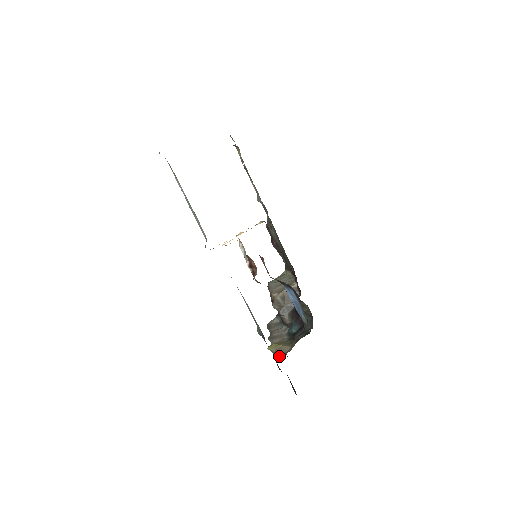
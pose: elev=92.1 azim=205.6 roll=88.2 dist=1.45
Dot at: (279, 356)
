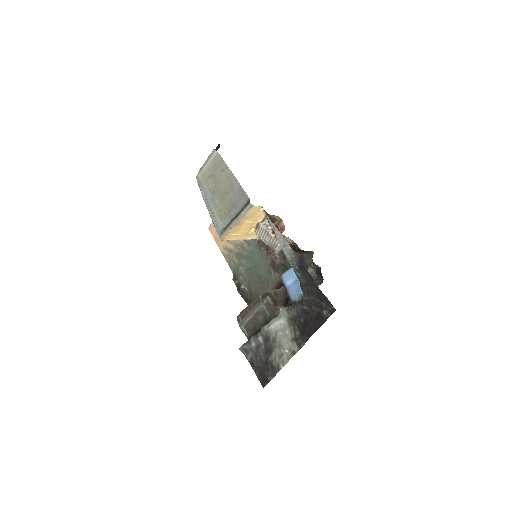
Dot at: (298, 301)
